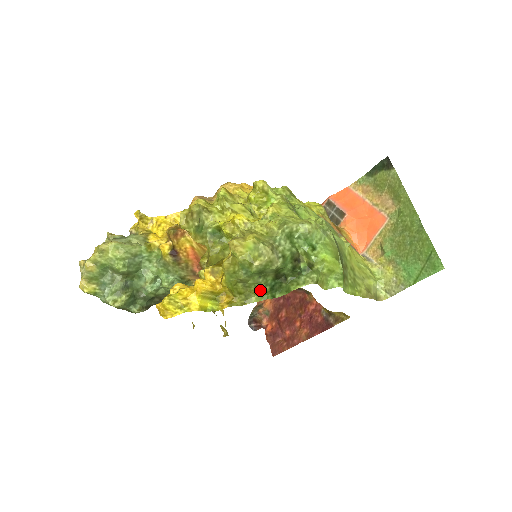
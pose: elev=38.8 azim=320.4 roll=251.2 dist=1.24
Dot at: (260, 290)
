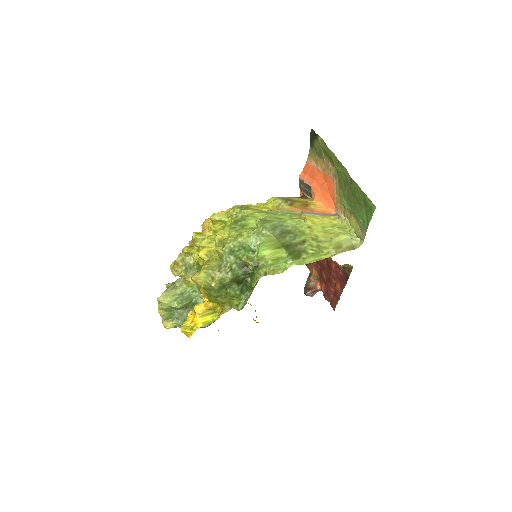
Dot at: (233, 296)
